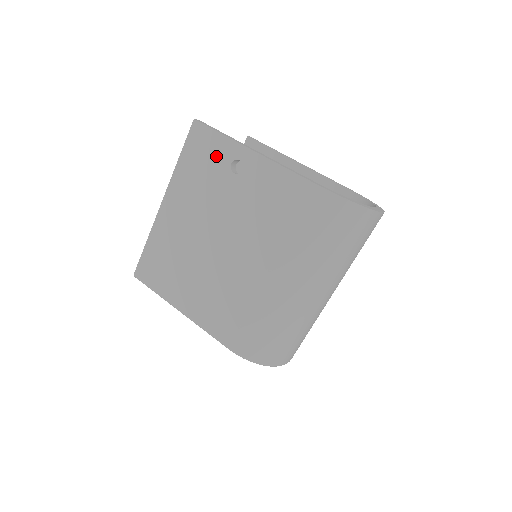
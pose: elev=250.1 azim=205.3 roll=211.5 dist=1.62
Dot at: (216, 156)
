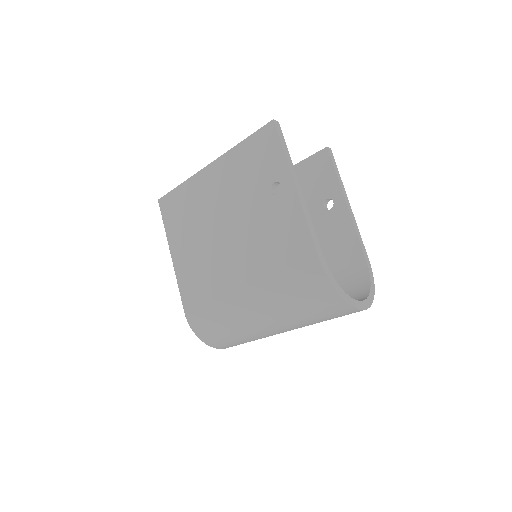
Dot at: (268, 166)
